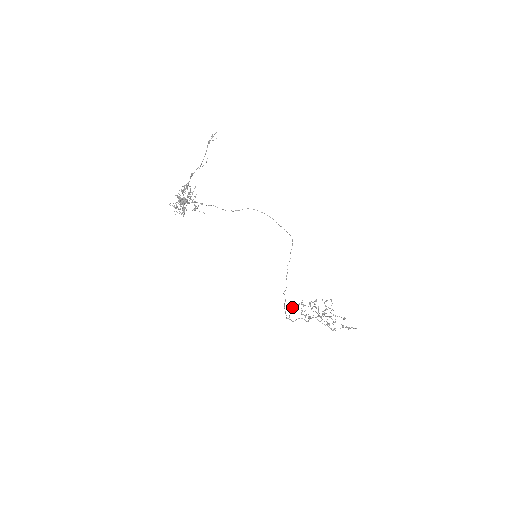
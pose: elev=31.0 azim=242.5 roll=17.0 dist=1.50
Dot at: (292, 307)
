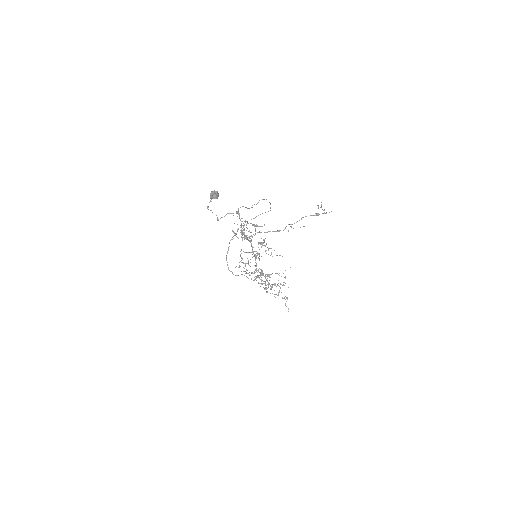
Dot at: occluded
